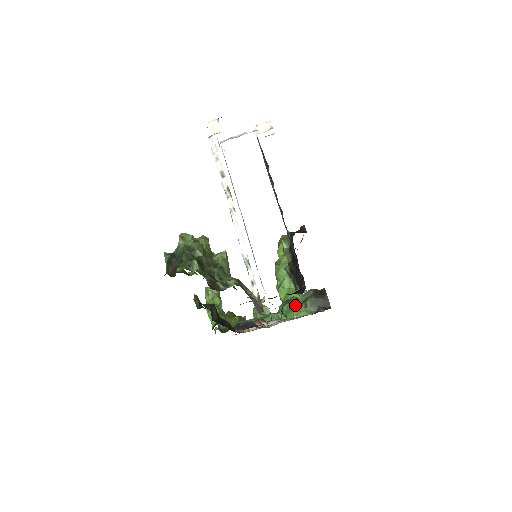
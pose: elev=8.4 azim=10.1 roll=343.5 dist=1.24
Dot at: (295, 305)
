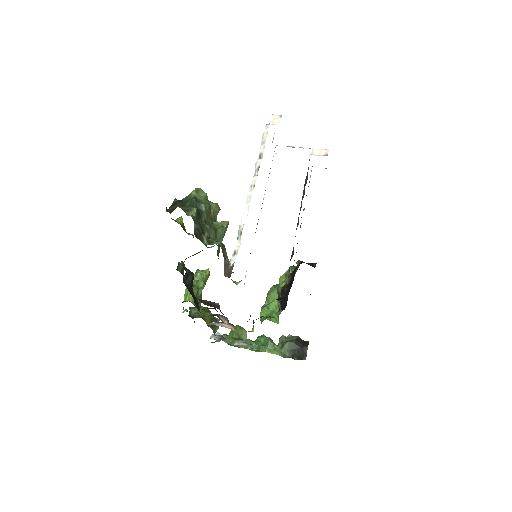
Dot at: occluded
